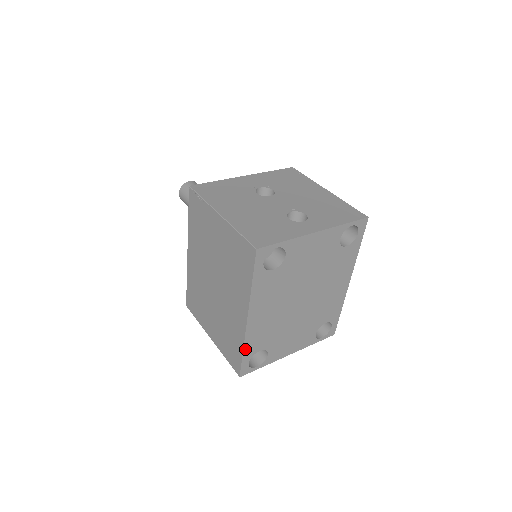
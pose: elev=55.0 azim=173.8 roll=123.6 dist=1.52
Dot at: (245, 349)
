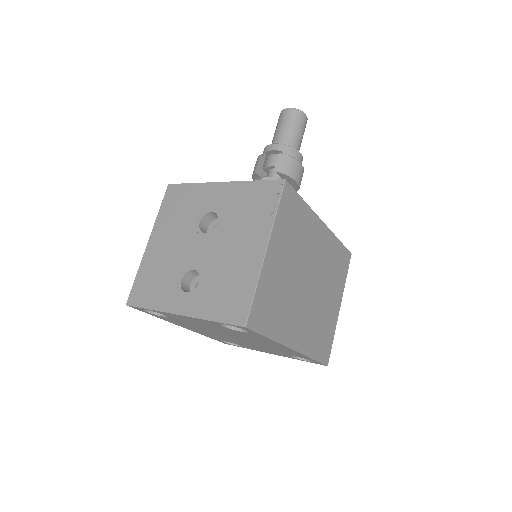
Dot at: (207, 336)
